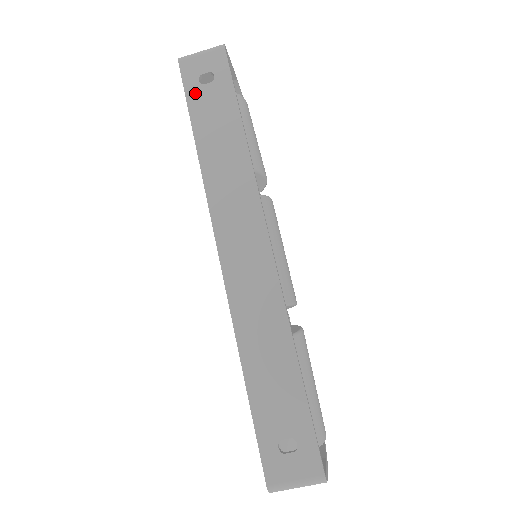
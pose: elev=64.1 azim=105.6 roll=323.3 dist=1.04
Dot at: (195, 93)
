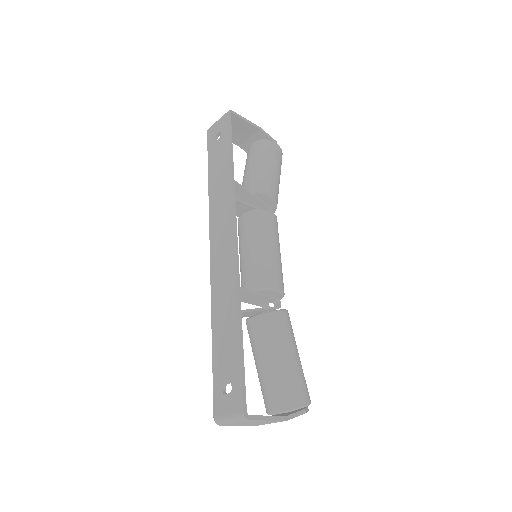
Dot at: (212, 148)
